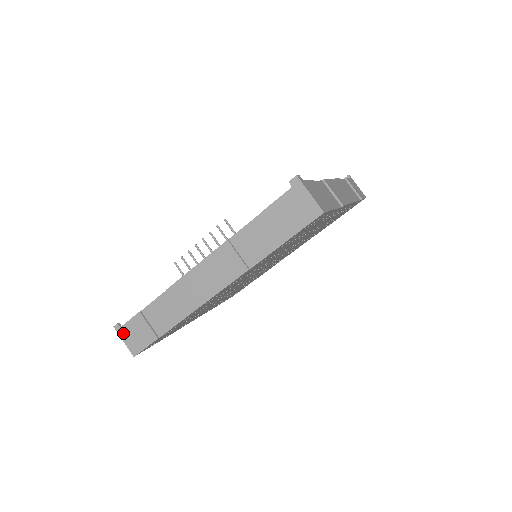
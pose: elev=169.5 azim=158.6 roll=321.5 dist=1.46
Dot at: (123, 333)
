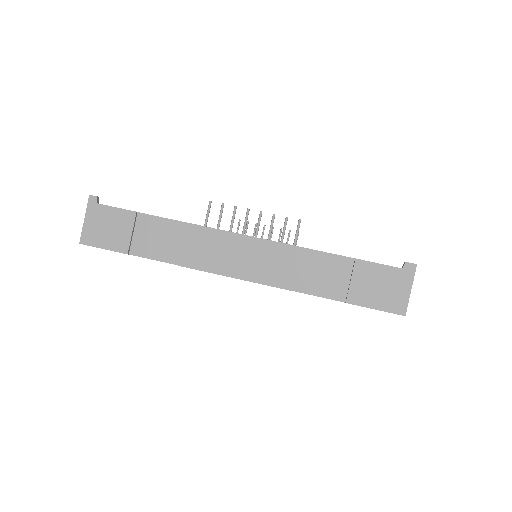
Dot at: (94, 211)
